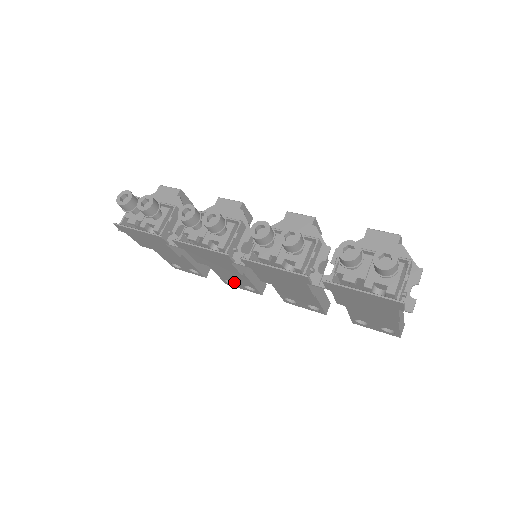
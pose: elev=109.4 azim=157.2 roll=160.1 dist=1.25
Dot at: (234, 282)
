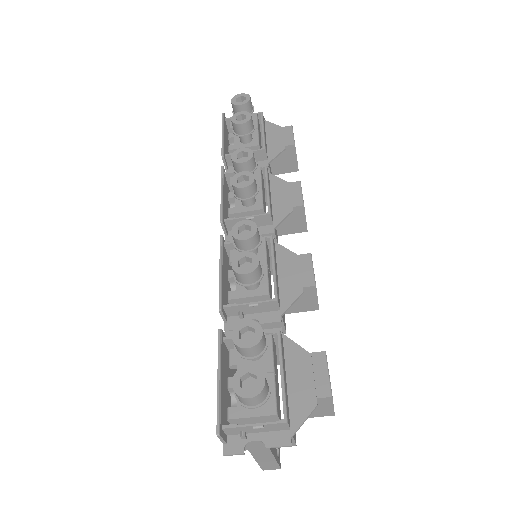
Dot at: occluded
